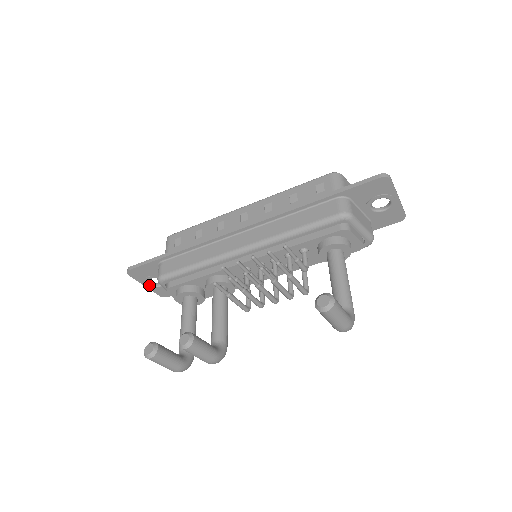
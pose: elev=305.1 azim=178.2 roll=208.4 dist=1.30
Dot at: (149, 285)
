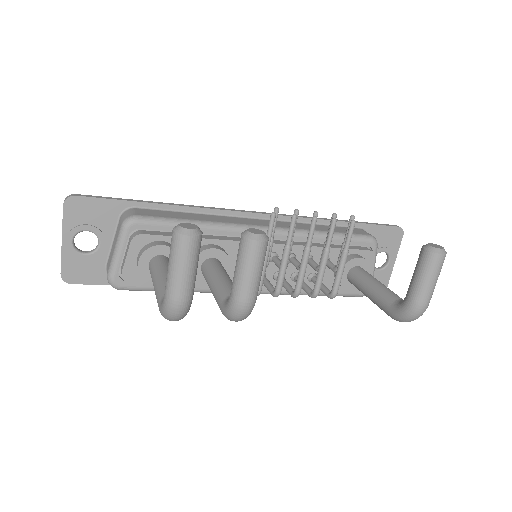
Dot at: (71, 242)
